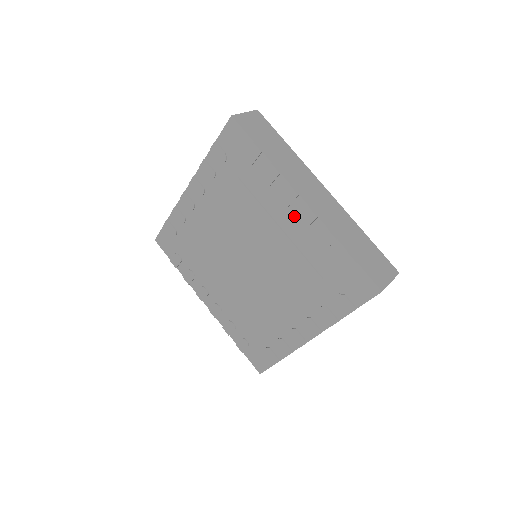
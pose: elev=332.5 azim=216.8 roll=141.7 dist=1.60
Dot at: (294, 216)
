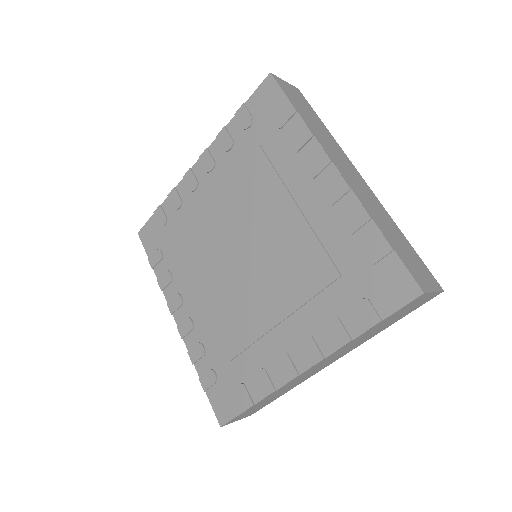
Dot at: (320, 190)
